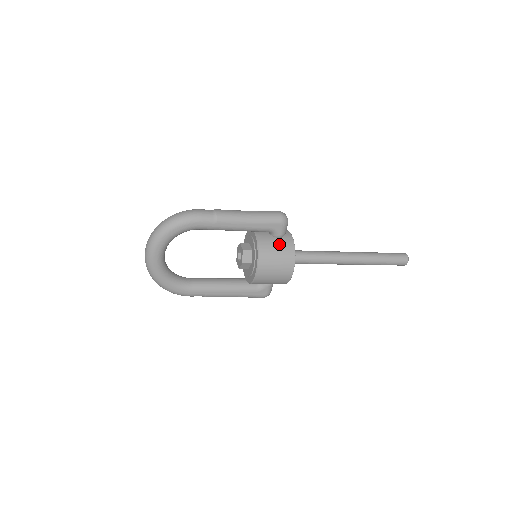
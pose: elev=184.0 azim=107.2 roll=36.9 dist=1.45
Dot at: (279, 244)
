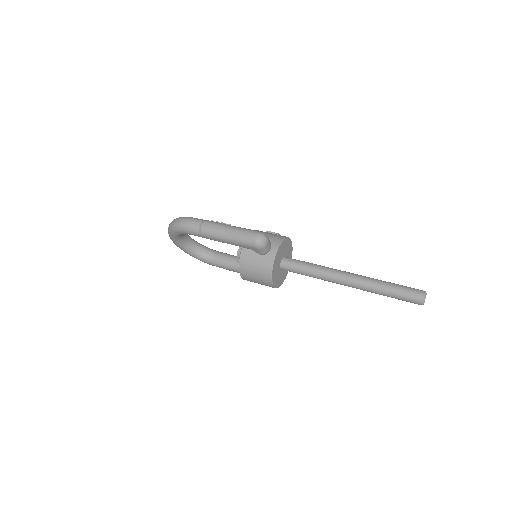
Dot at: (258, 261)
